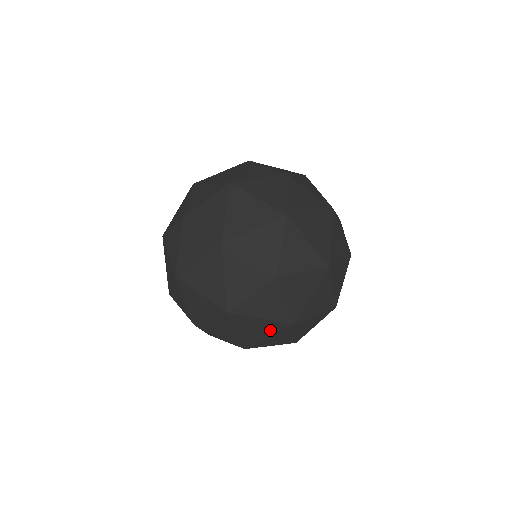
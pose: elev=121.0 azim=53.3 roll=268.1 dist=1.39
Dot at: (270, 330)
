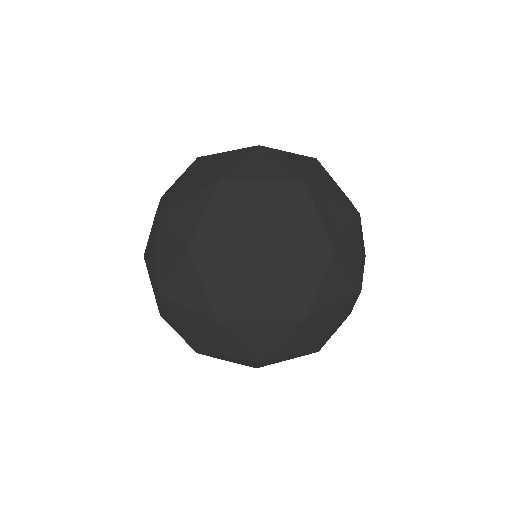
Dot at: (341, 313)
